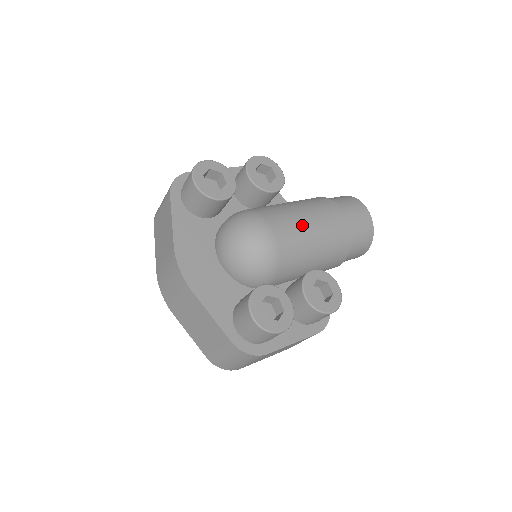
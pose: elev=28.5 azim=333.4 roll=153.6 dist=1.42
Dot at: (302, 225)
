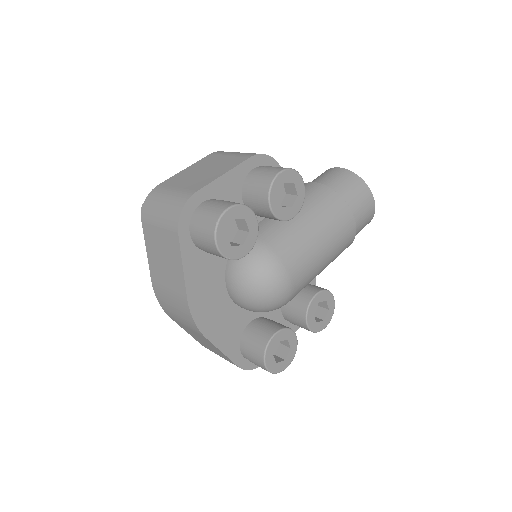
Dot at: (317, 258)
